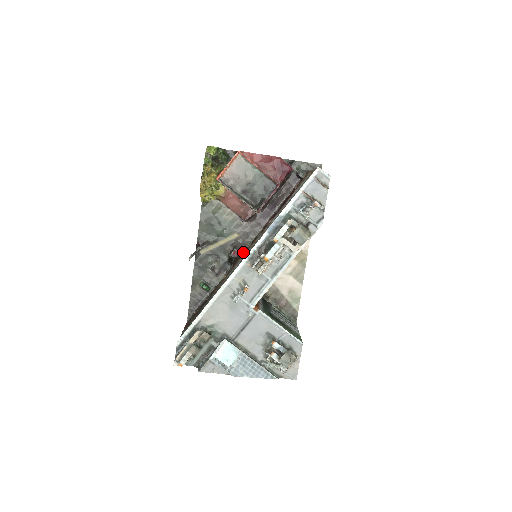
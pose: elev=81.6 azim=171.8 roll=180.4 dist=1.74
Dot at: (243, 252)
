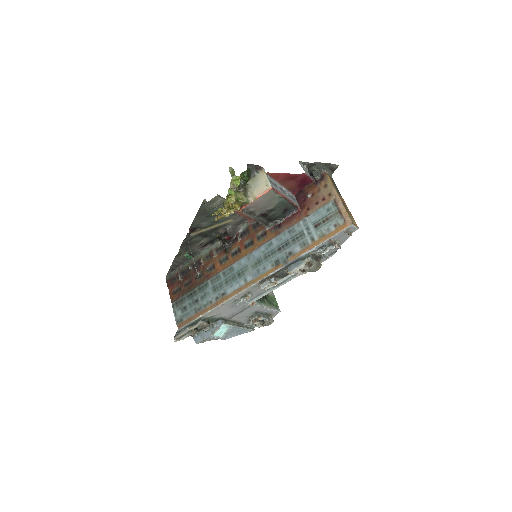
Dot at: (238, 240)
